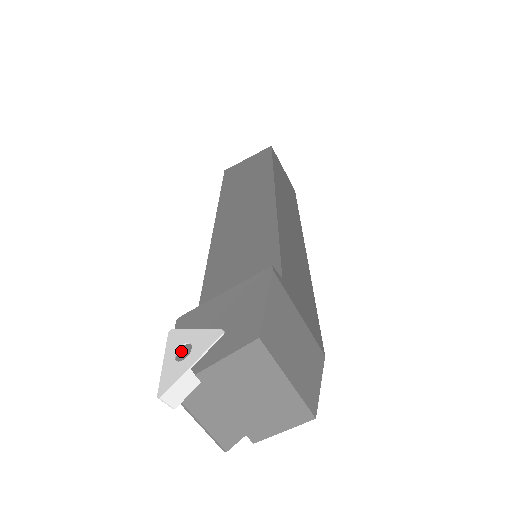
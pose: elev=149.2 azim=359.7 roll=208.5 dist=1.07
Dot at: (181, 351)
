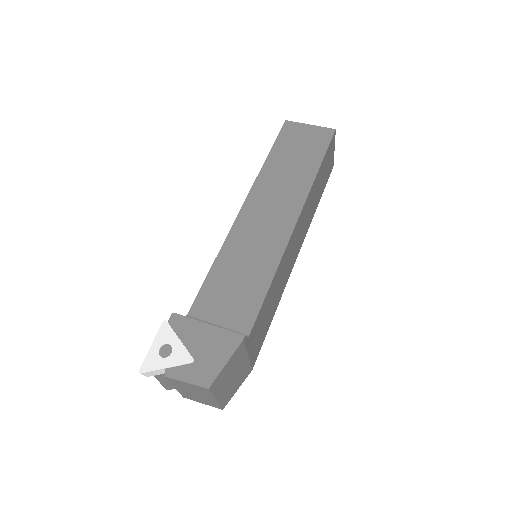
Dot at: (165, 347)
